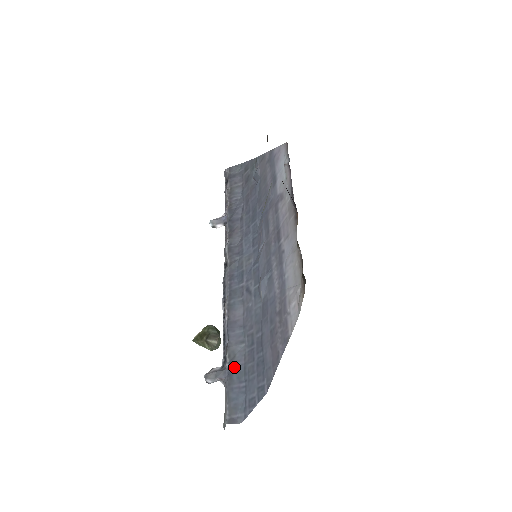
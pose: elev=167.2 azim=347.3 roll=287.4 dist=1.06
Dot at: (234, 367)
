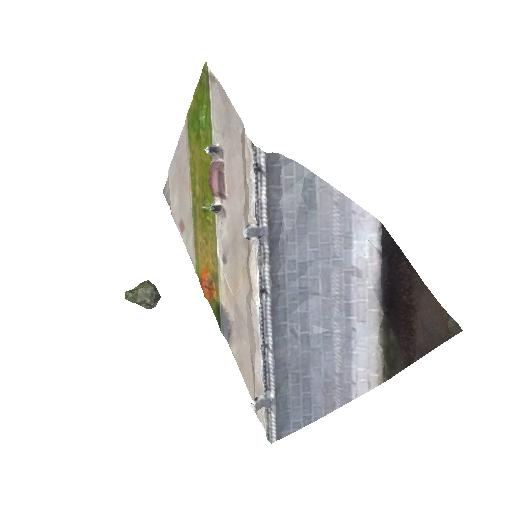
Dot at: (280, 398)
